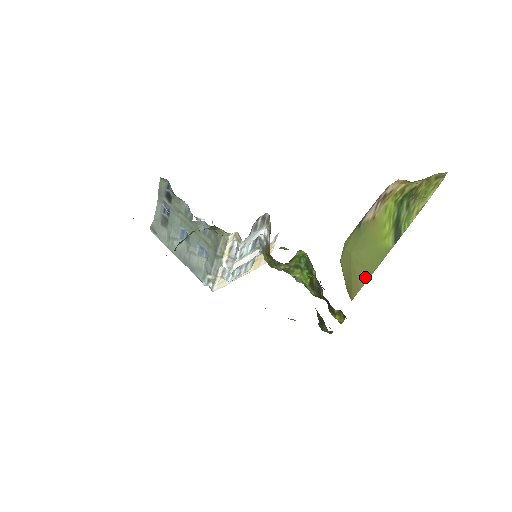
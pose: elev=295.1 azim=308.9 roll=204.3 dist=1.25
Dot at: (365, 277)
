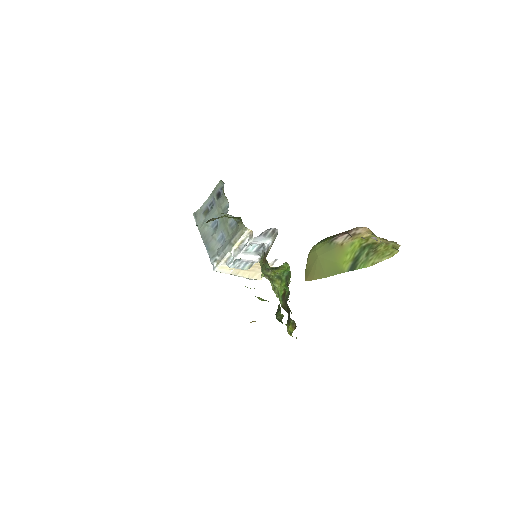
Dot at: (320, 276)
